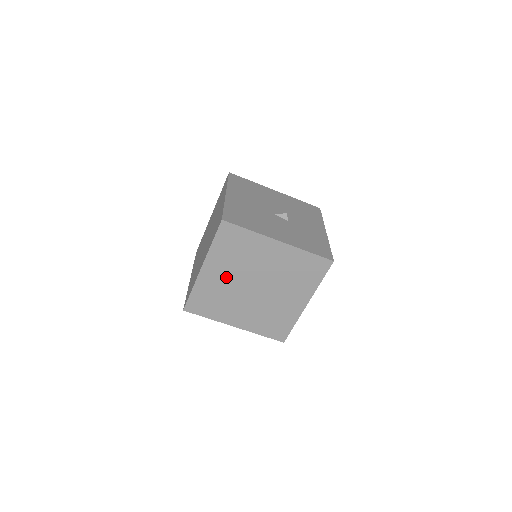
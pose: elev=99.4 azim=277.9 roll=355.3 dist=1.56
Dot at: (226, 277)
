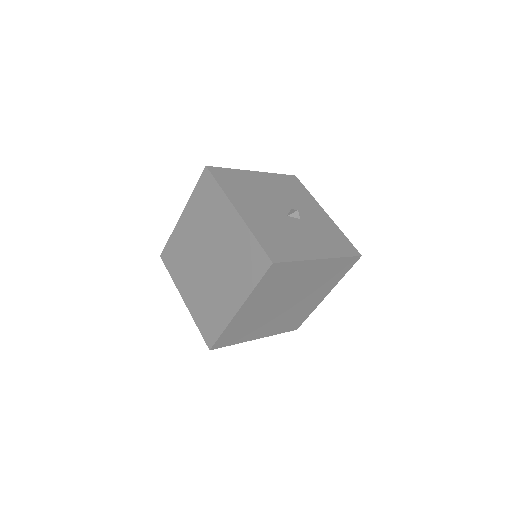
Dot at: (261, 307)
